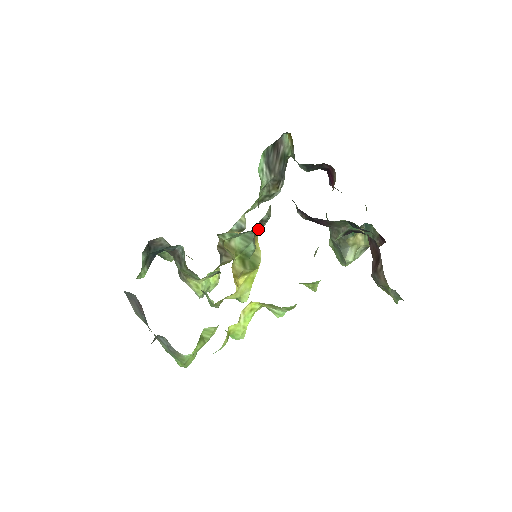
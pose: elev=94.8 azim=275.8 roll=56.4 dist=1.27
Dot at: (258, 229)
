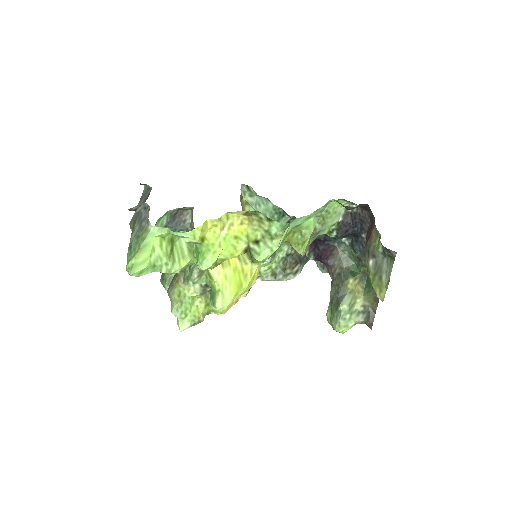
Dot at: occluded
